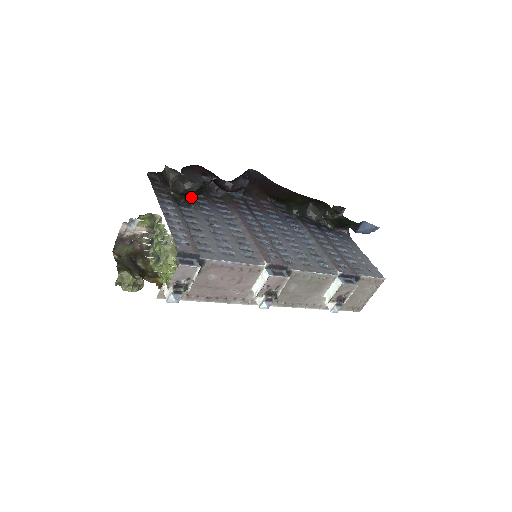
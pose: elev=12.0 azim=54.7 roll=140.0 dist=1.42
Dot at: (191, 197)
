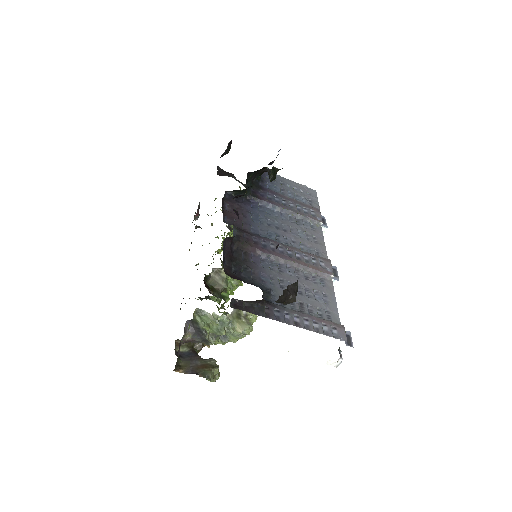
Dot at: occluded
